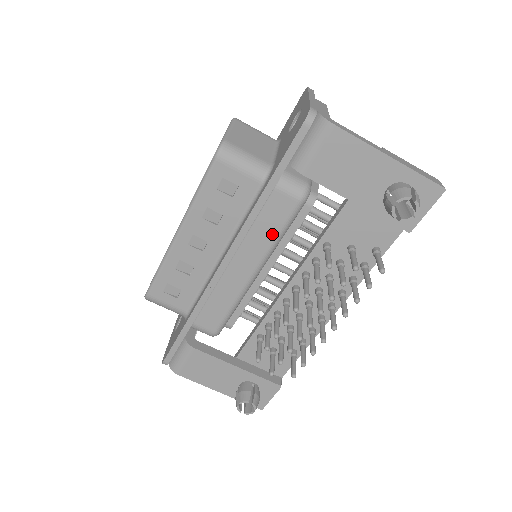
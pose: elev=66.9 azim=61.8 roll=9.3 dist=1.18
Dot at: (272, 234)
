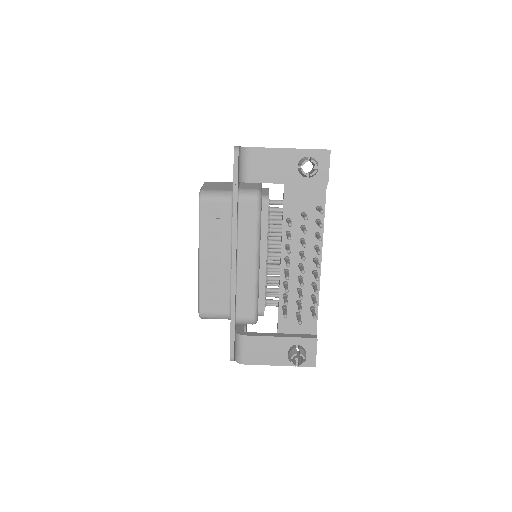
Dot at: (252, 229)
